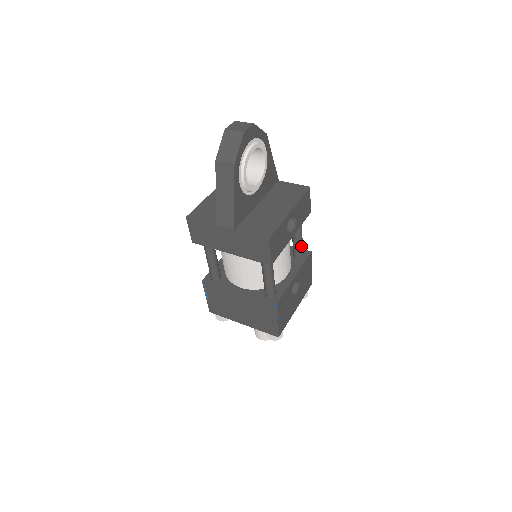
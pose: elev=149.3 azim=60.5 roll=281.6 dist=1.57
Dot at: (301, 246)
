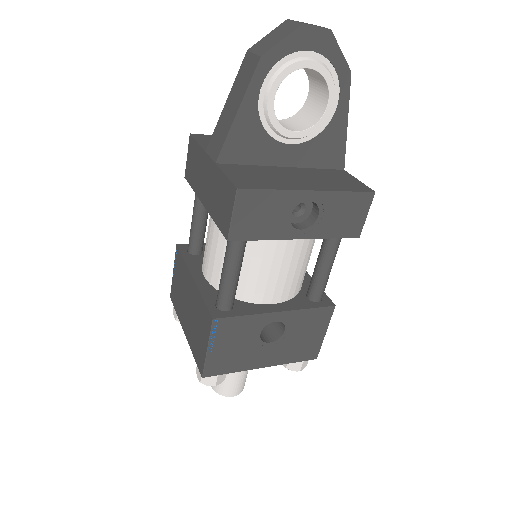
Dot at: (321, 282)
